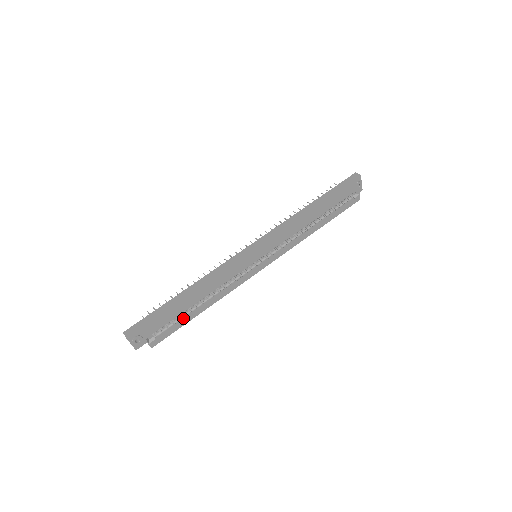
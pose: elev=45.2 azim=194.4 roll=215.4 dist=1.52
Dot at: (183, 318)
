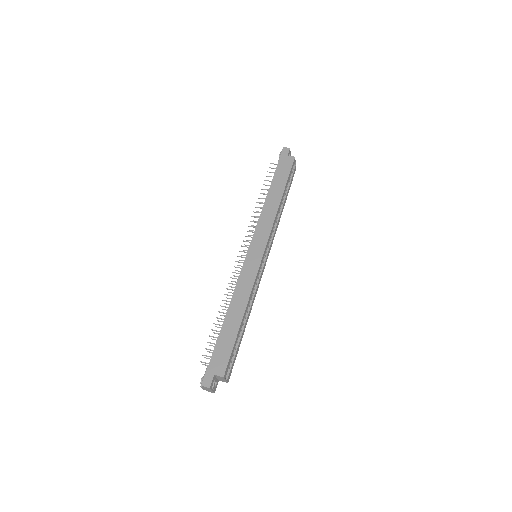
Dot at: (237, 342)
